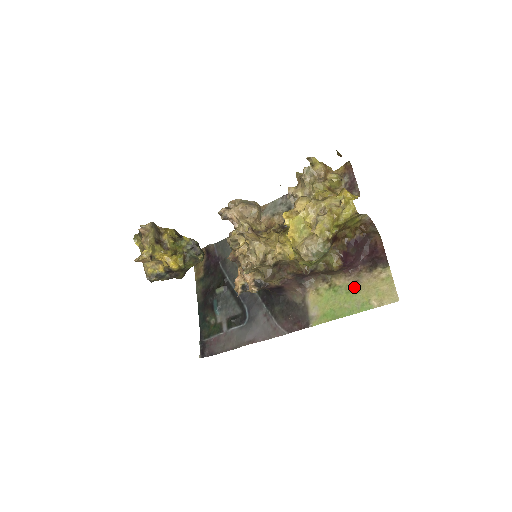
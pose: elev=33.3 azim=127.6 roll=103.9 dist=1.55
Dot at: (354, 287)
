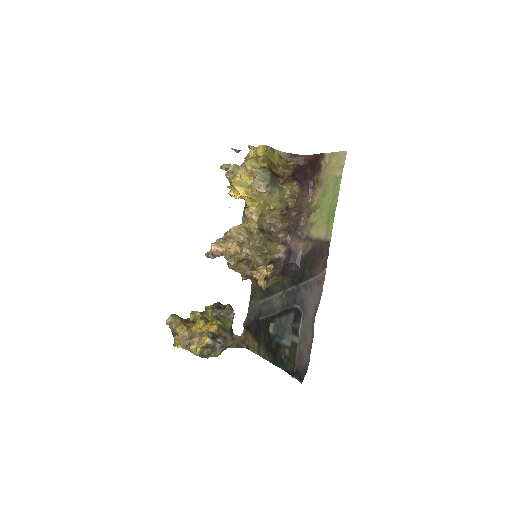
Dot at: (323, 188)
